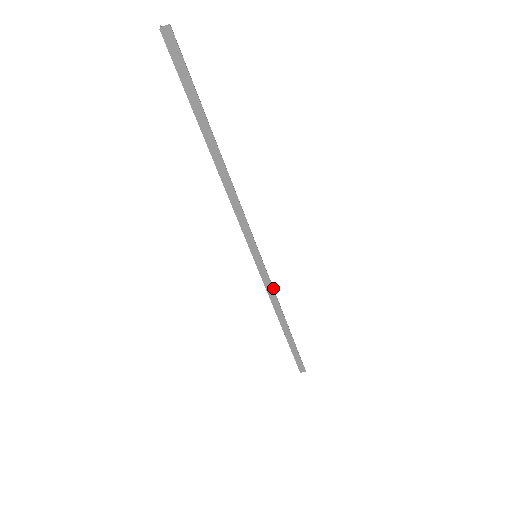
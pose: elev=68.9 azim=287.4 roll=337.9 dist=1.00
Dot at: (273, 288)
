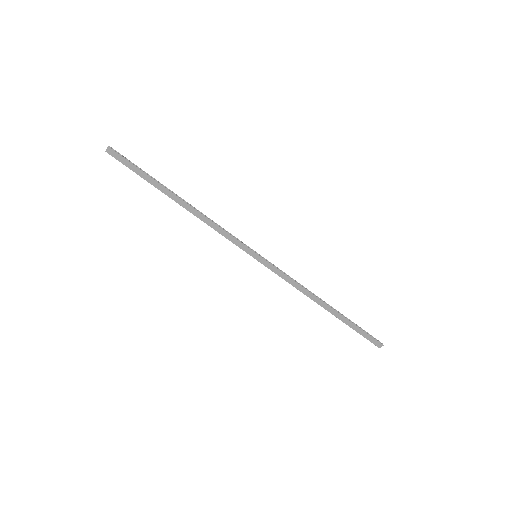
Dot at: (288, 276)
